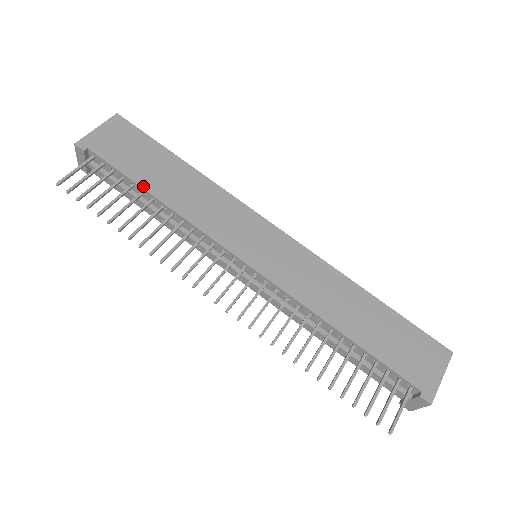
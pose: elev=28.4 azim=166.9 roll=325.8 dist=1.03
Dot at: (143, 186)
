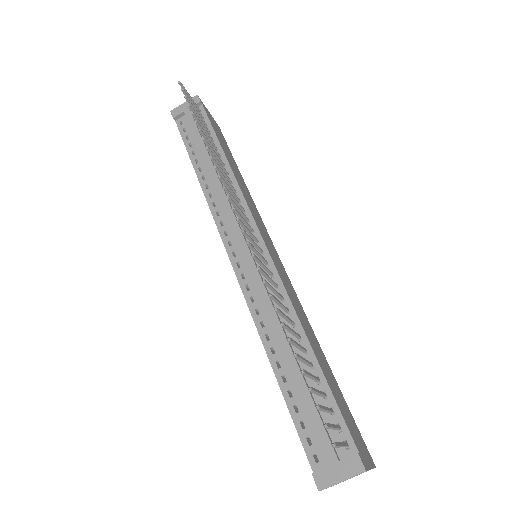
Dot at: (222, 146)
